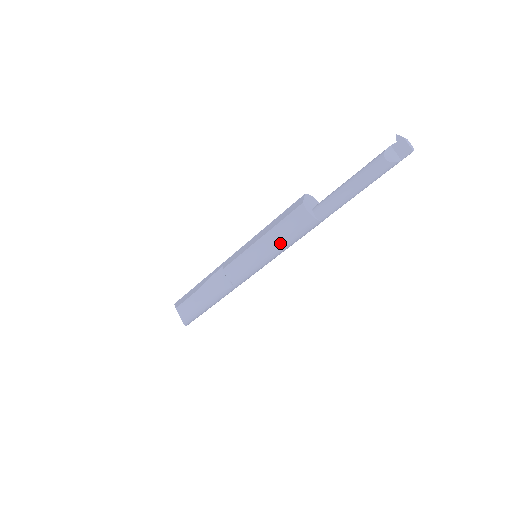
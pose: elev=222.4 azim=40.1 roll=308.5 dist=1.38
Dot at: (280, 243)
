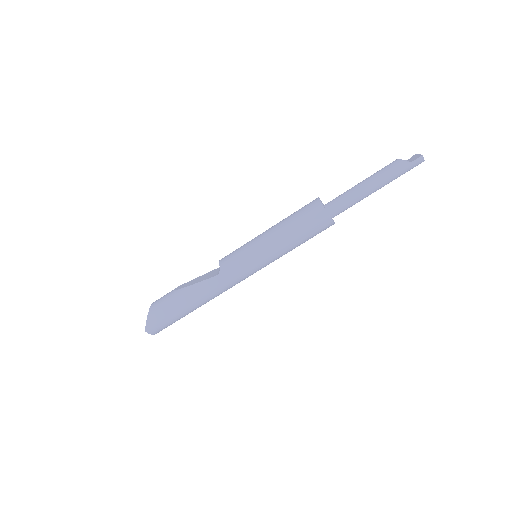
Dot at: (283, 227)
